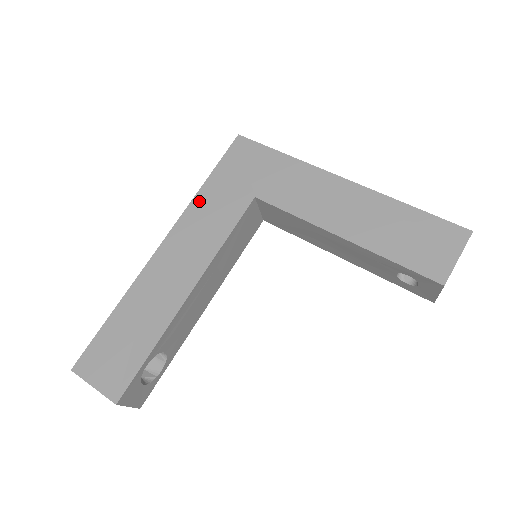
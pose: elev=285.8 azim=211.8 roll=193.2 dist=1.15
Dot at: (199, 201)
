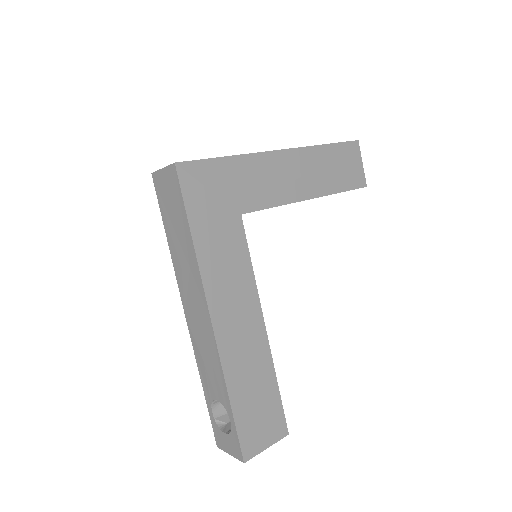
Dot at: (204, 256)
